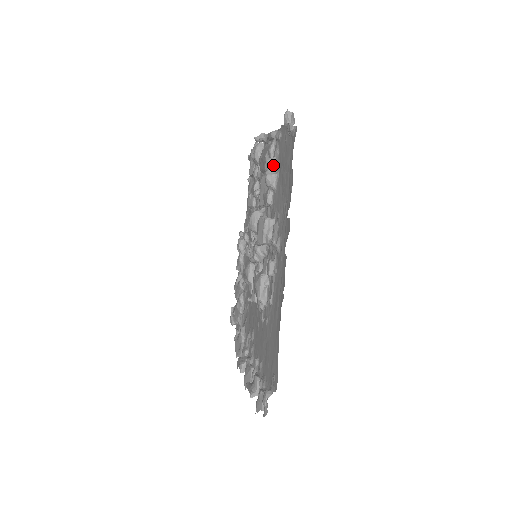
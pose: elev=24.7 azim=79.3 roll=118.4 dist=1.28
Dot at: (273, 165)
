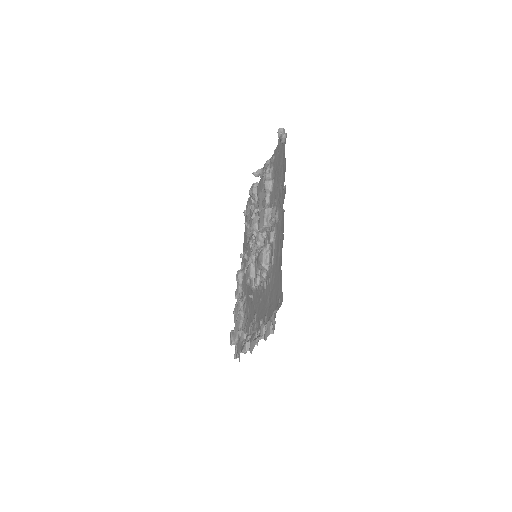
Dot at: (269, 177)
